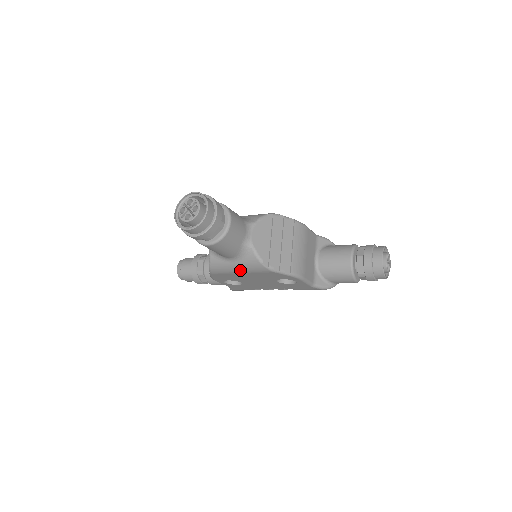
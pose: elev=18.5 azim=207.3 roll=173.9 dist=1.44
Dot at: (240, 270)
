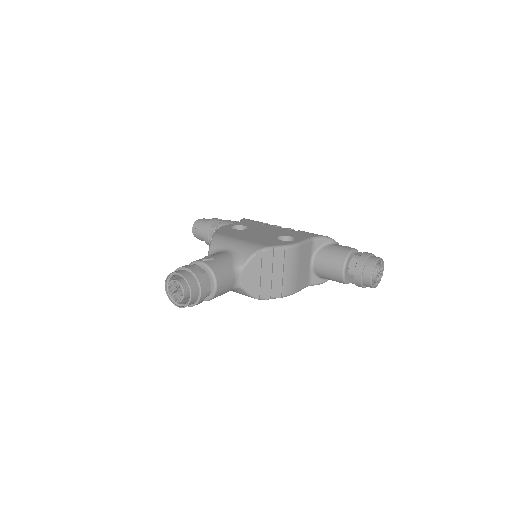
Dot at: occluded
